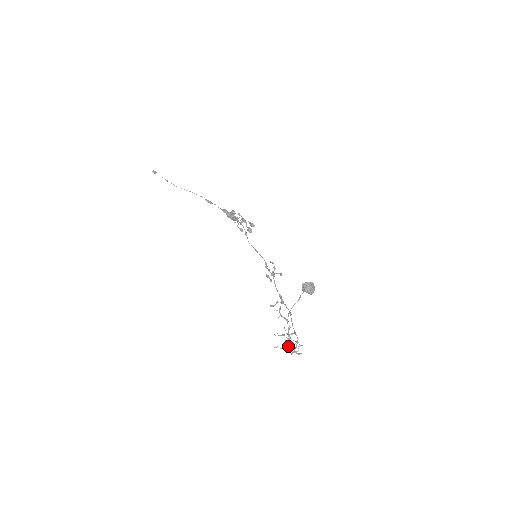
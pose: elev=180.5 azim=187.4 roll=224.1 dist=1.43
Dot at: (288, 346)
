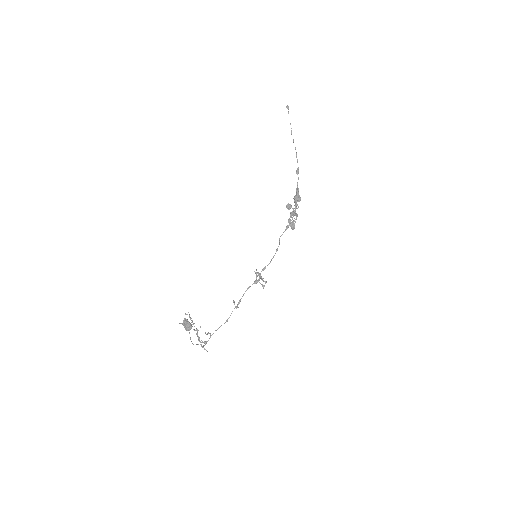
Dot at: occluded
